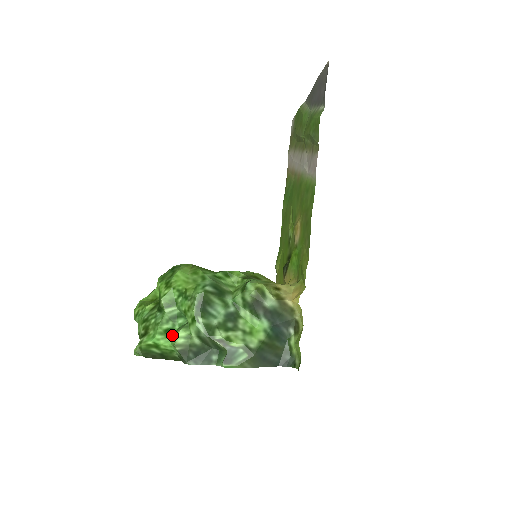
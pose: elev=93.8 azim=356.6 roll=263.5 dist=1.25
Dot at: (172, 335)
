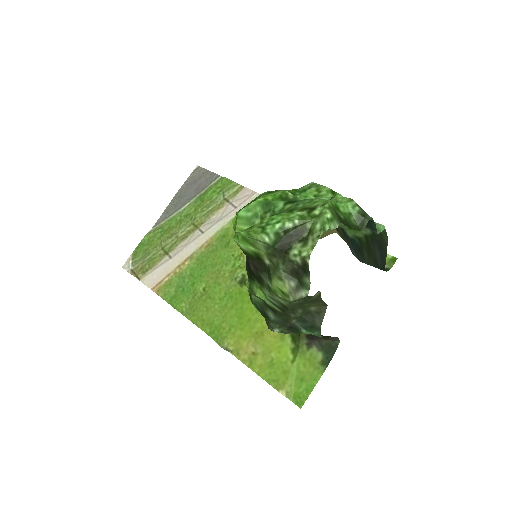
Dot at: occluded
